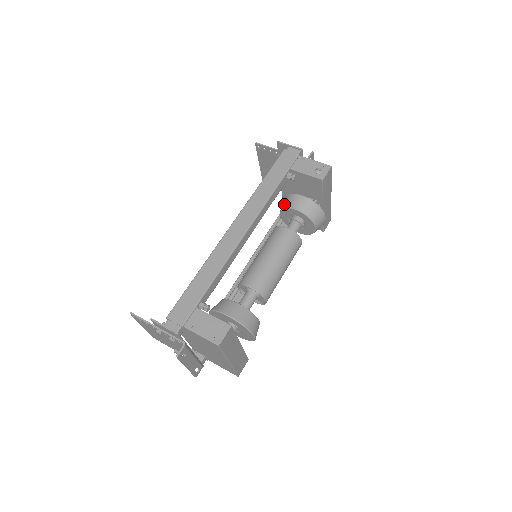
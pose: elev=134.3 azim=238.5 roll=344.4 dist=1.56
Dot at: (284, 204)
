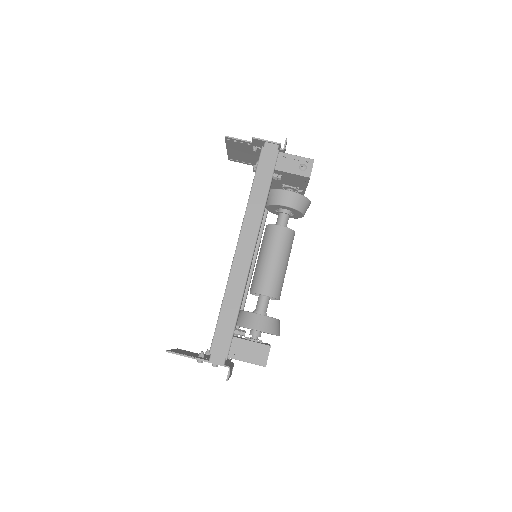
Dot at: (271, 200)
